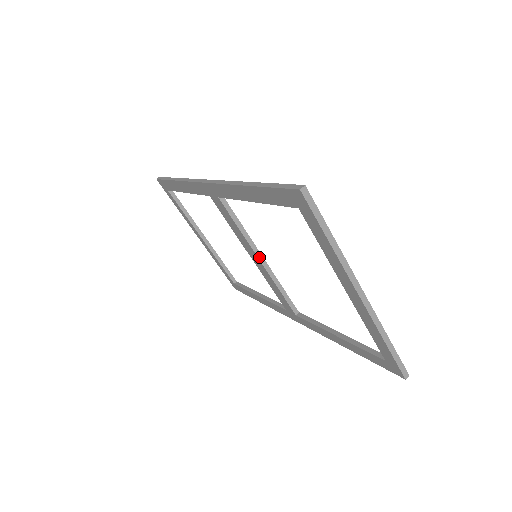
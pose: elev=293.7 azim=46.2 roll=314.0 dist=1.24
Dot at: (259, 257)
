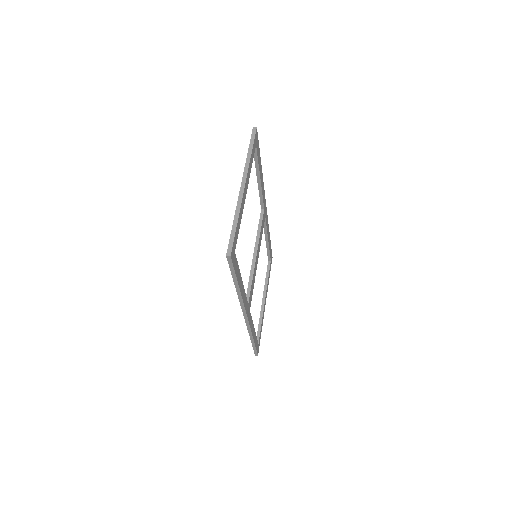
Dot at: (255, 251)
